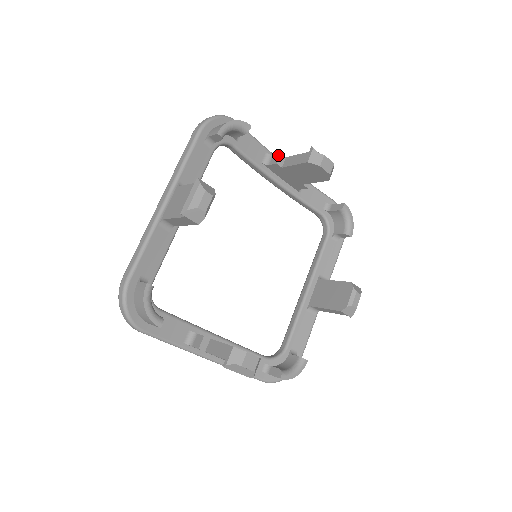
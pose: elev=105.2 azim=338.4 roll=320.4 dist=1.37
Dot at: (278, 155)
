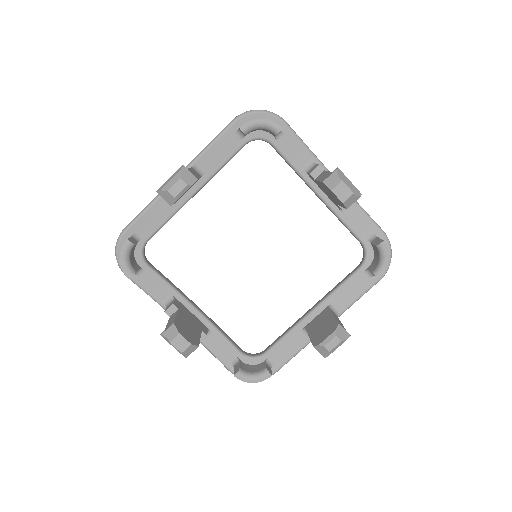
Dot at: (316, 166)
